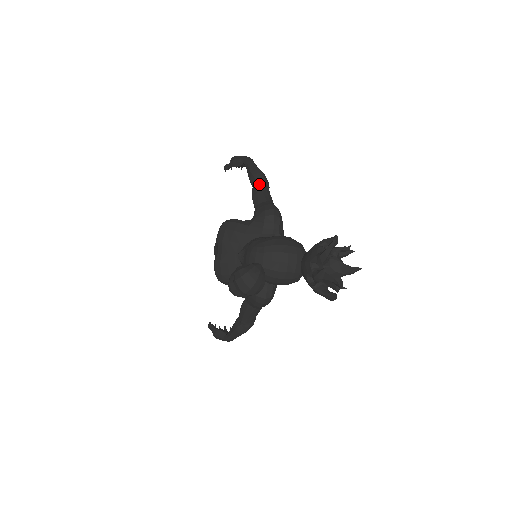
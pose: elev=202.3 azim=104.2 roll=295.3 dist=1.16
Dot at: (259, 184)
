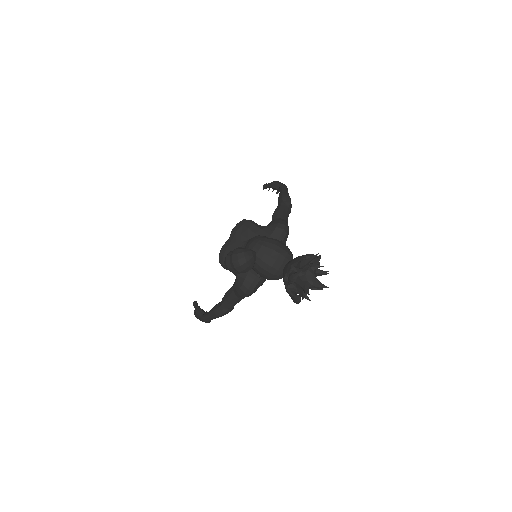
Dot at: (283, 205)
